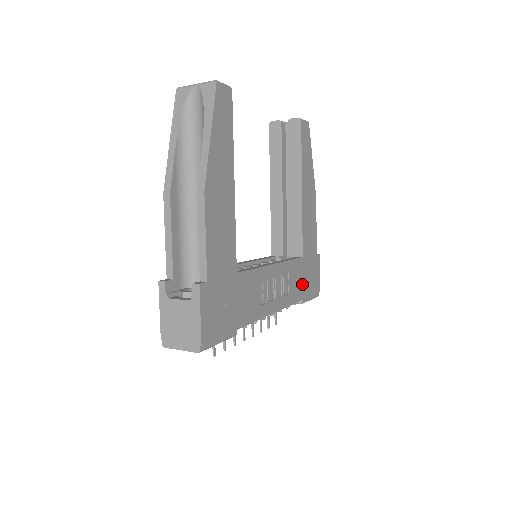
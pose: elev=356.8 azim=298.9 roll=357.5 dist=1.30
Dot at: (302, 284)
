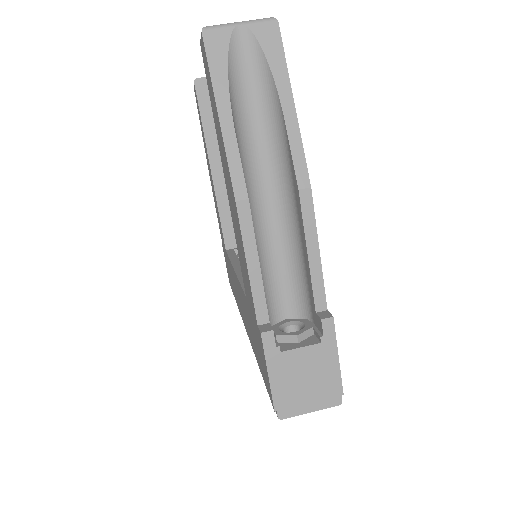
Dot at: occluded
